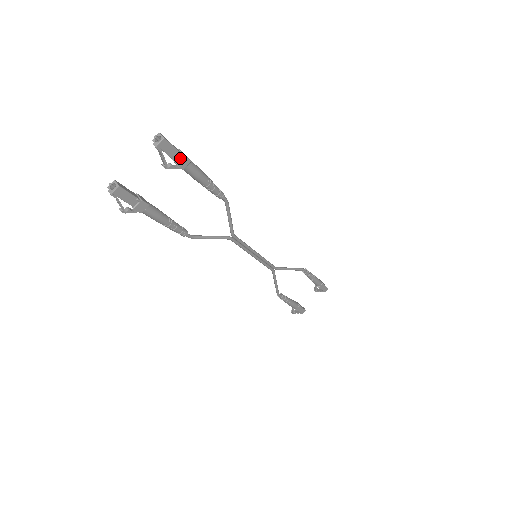
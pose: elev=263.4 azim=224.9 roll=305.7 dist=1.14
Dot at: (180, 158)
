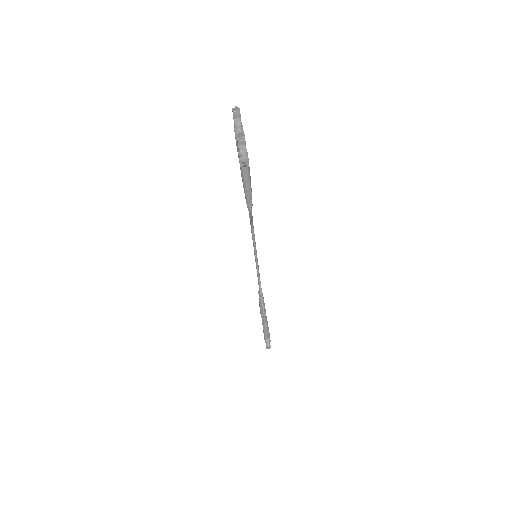
Dot at: (242, 128)
